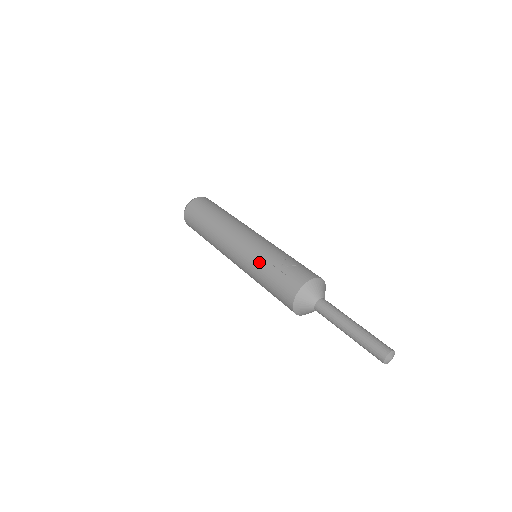
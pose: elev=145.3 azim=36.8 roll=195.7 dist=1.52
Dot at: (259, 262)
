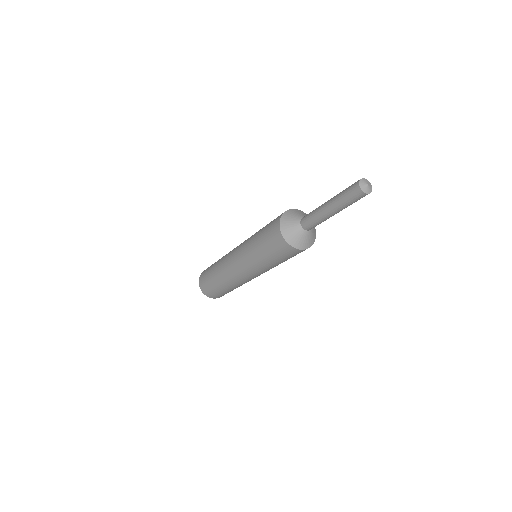
Dot at: occluded
